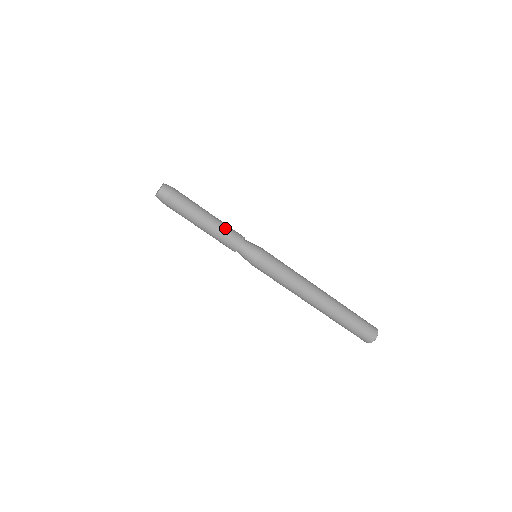
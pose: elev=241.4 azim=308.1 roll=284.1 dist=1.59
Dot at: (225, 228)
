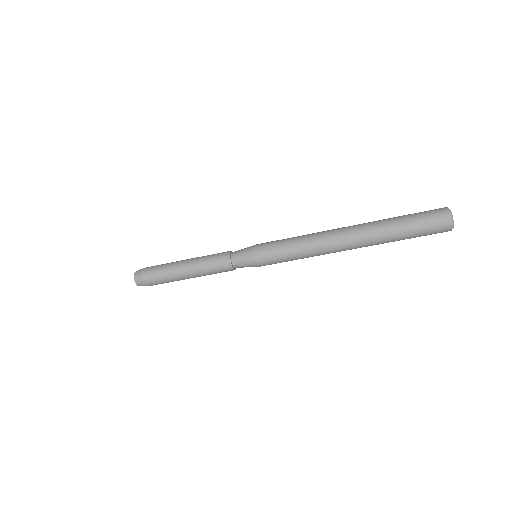
Dot at: (207, 256)
